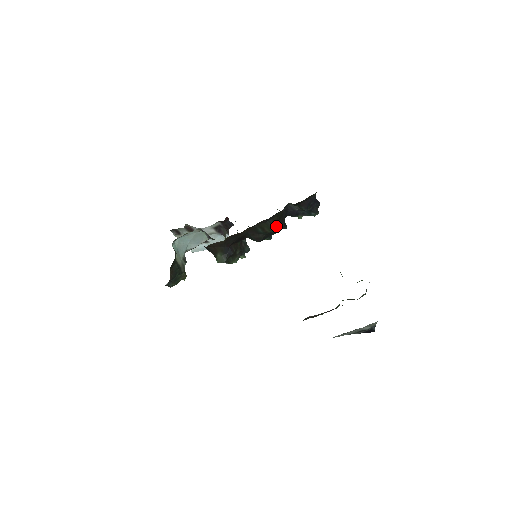
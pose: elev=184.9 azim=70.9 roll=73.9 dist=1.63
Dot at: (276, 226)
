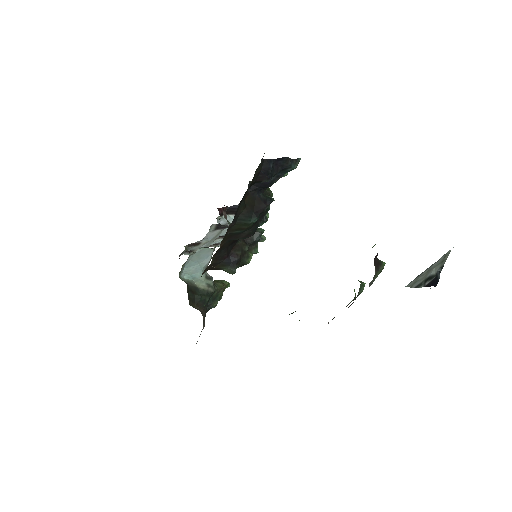
Dot at: (253, 216)
